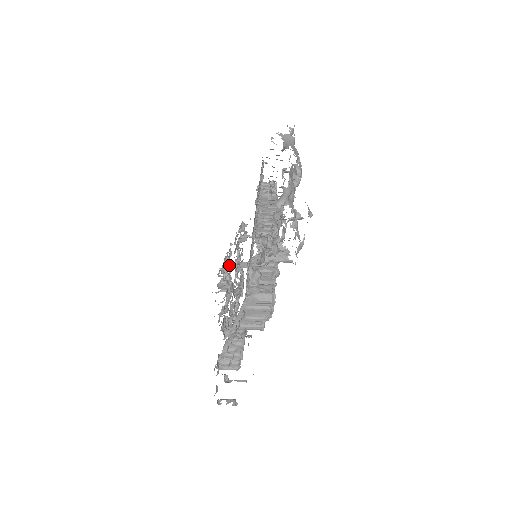
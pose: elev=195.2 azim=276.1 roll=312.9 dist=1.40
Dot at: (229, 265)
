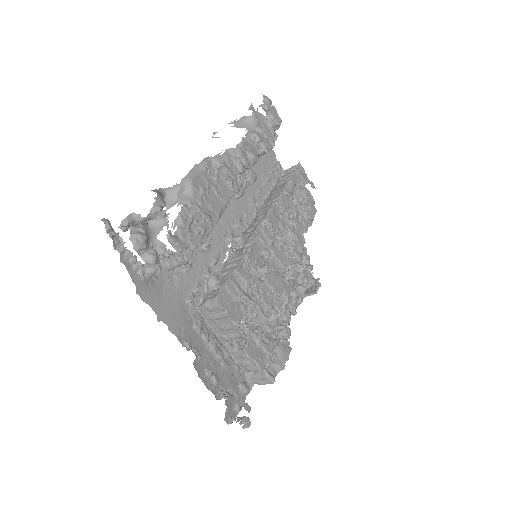
Dot at: occluded
